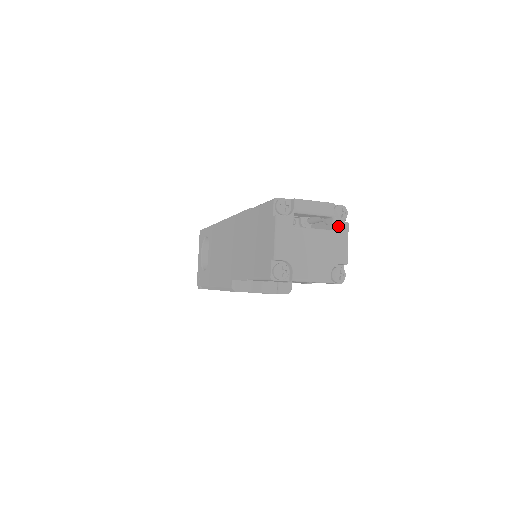
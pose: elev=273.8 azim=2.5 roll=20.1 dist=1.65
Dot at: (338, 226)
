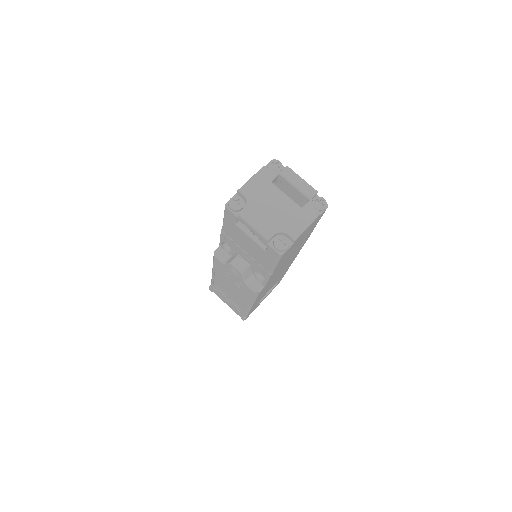
Dot at: (308, 208)
